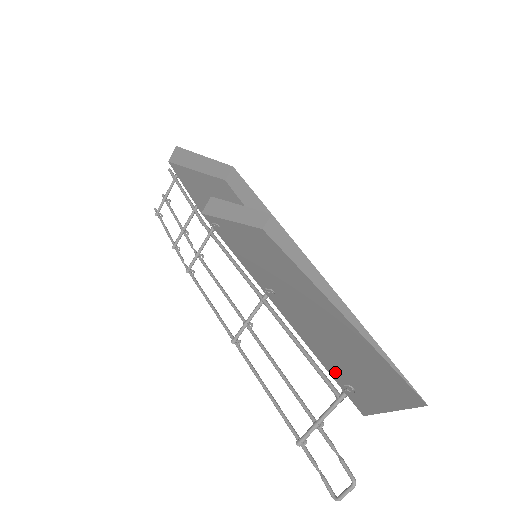
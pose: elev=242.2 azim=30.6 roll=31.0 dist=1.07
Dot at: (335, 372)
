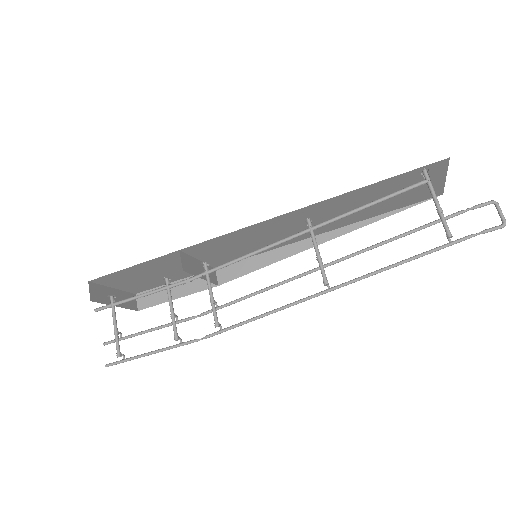
Dot at: occluded
